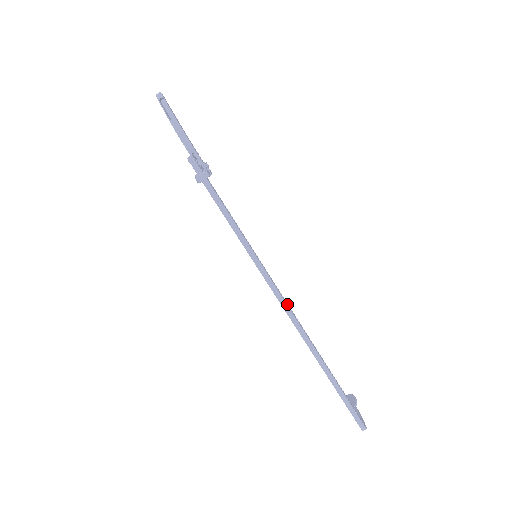
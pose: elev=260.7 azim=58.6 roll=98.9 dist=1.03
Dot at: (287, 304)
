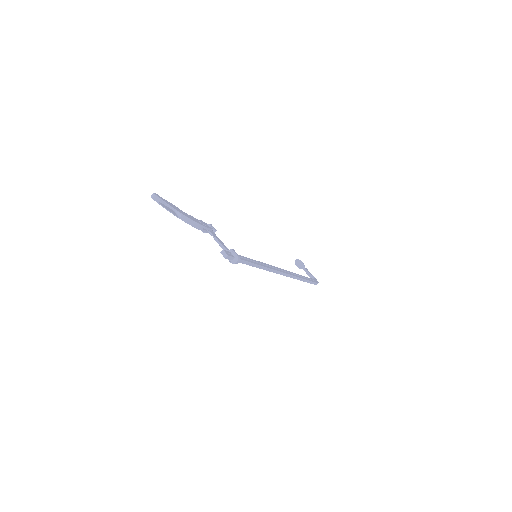
Dot at: (282, 271)
